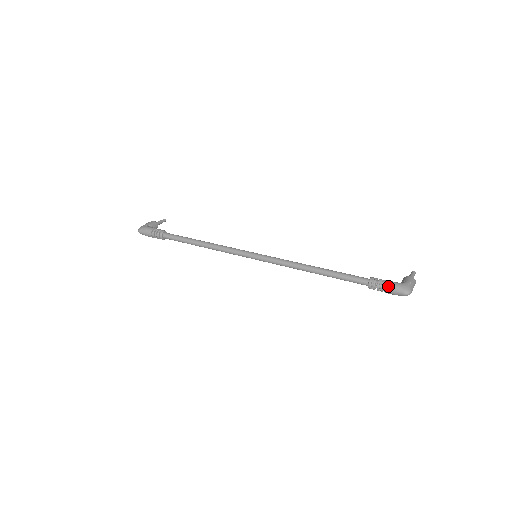
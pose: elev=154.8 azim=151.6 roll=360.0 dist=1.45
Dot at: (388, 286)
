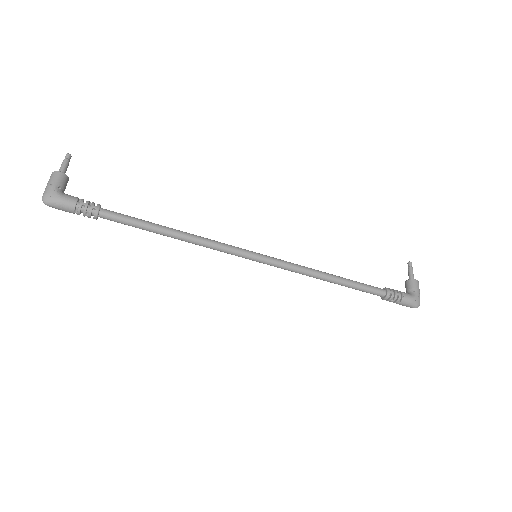
Dot at: (404, 302)
